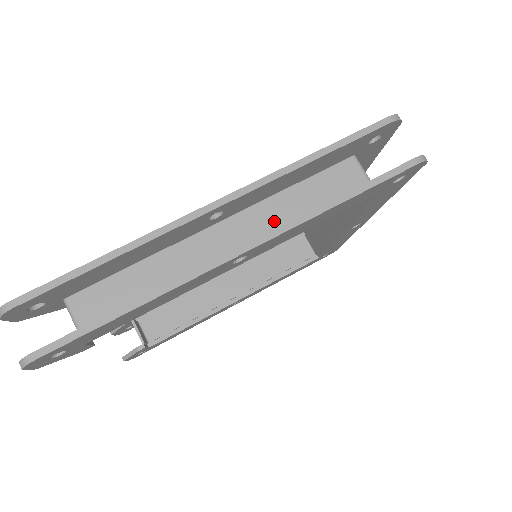
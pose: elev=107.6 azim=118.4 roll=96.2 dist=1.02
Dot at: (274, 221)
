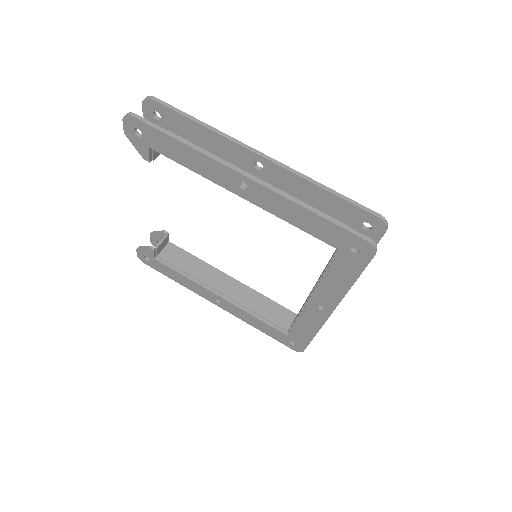
Dot at: occluded
